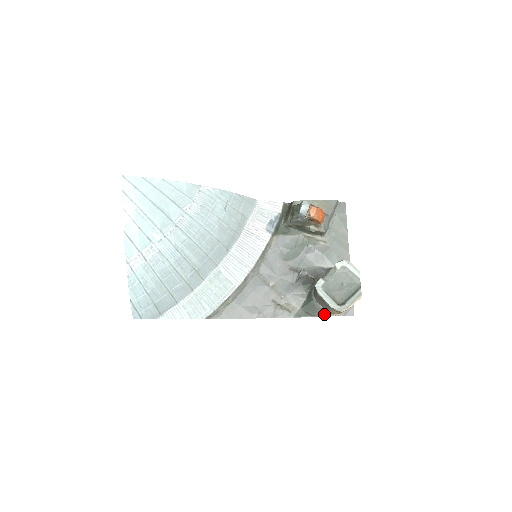
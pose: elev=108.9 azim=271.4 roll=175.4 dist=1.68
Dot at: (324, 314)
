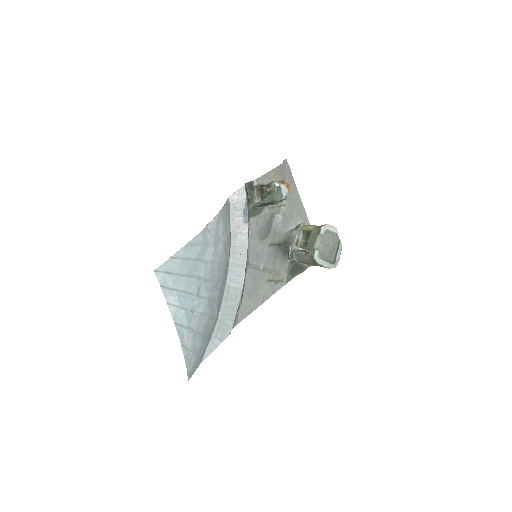
Dot at: (306, 268)
